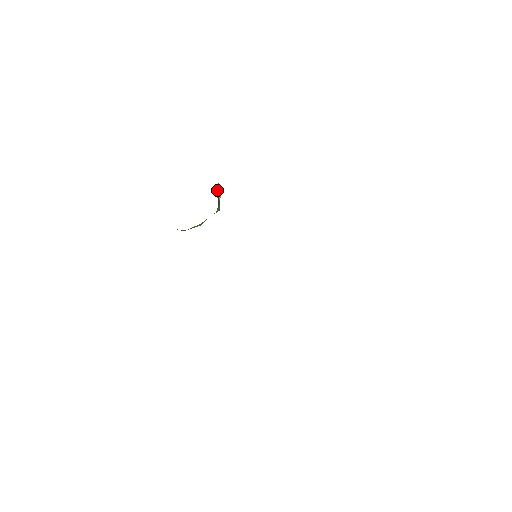
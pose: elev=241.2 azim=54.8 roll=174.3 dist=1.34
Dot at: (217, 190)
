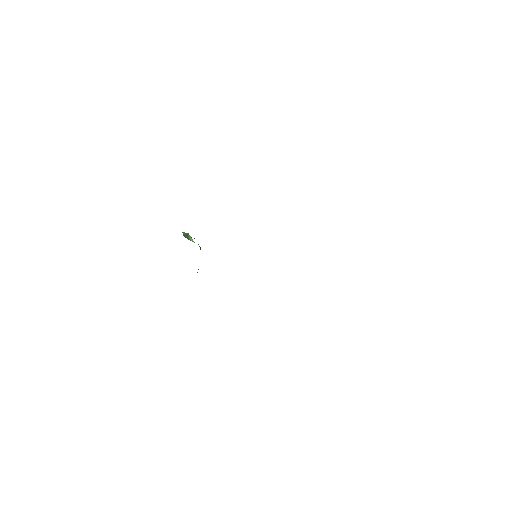
Dot at: (185, 236)
